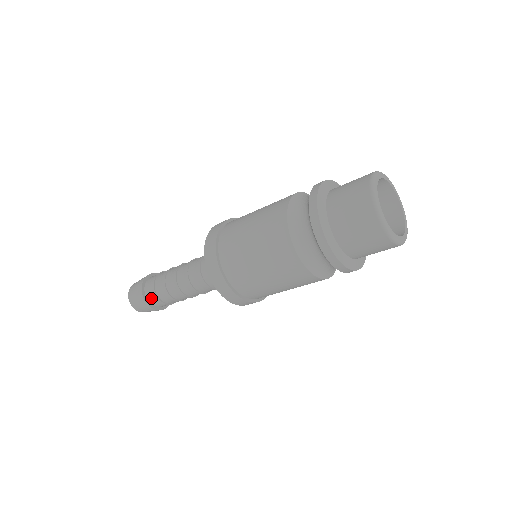
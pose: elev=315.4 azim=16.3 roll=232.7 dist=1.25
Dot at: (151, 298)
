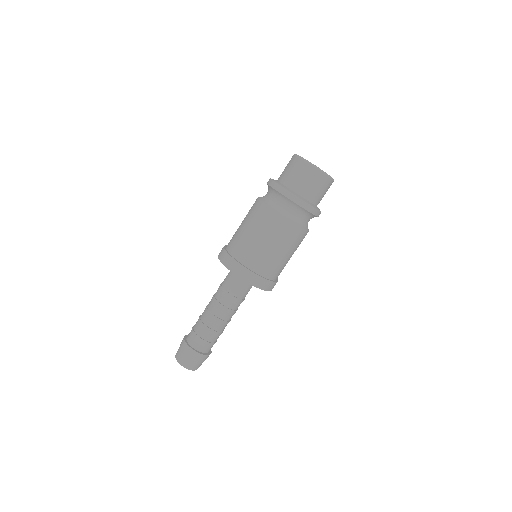
Dot at: (205, 349)
